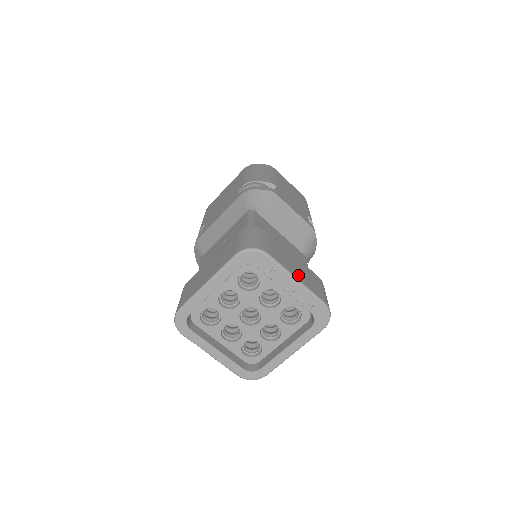
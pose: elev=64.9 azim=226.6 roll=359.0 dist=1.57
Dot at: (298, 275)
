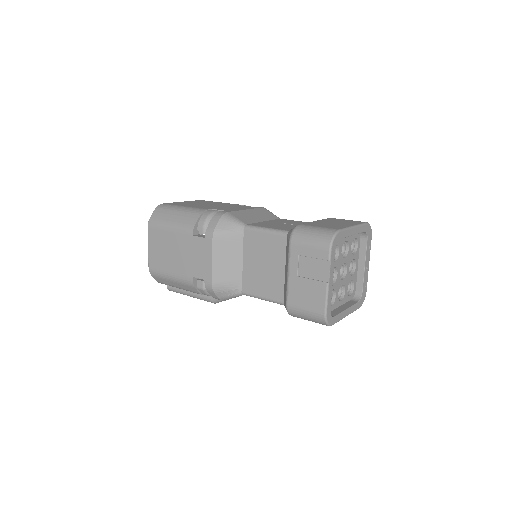
Dot at: occluded
